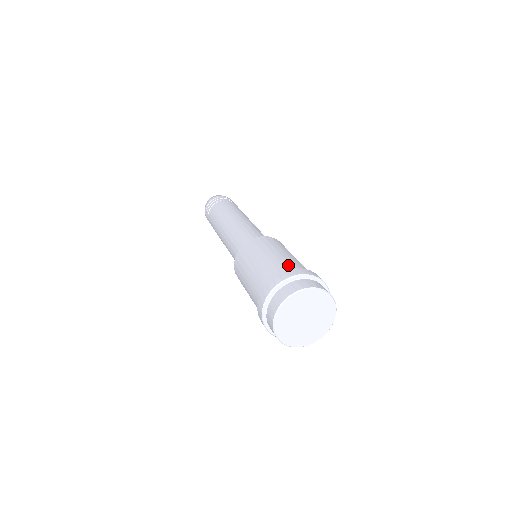
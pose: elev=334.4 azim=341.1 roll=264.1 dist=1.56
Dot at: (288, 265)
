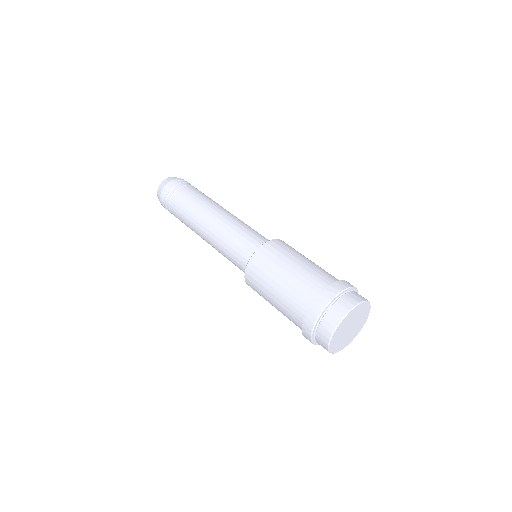
Dot at: (321, 278)
